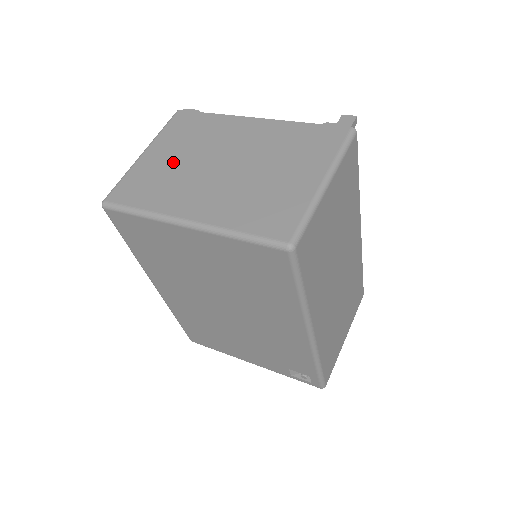
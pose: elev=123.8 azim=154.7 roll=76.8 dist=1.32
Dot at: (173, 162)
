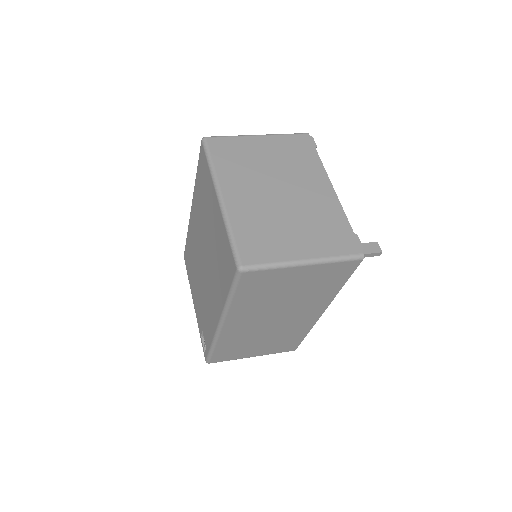
Dot at: (262, 159)
